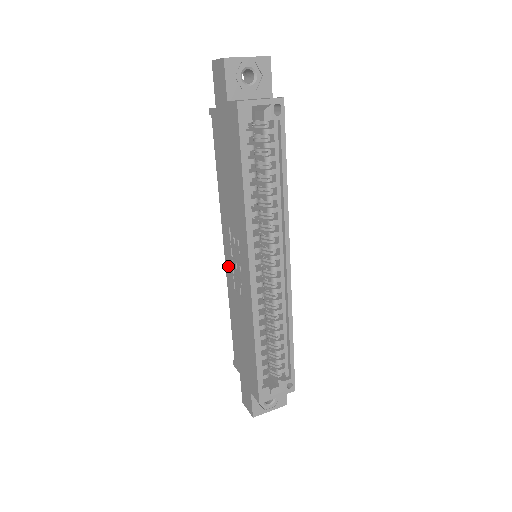
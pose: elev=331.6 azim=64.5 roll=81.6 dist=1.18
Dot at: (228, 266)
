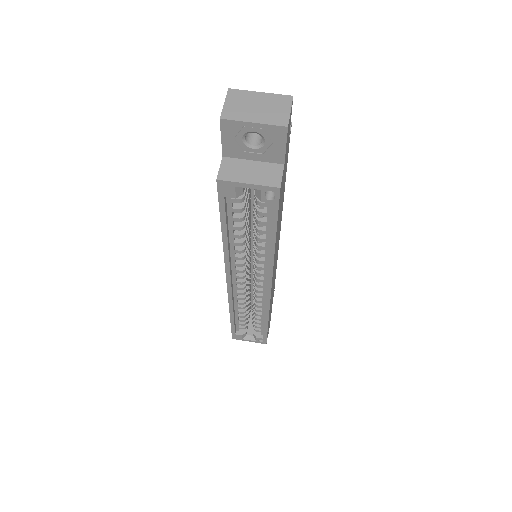
Dot at: occluded
